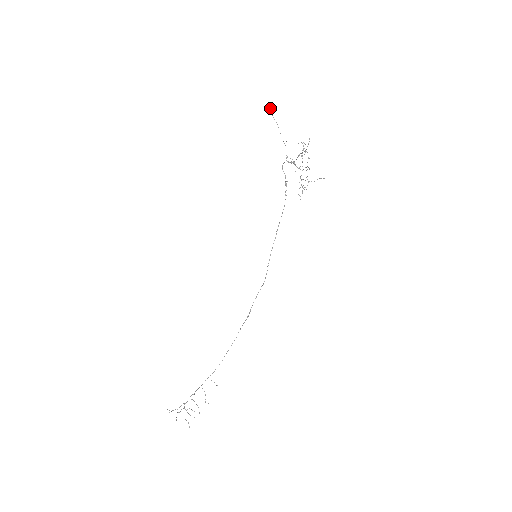
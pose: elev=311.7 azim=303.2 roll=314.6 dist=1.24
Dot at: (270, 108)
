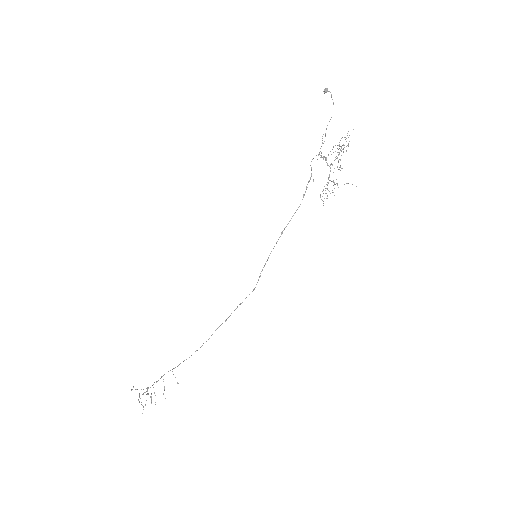
Dot at: occluded
